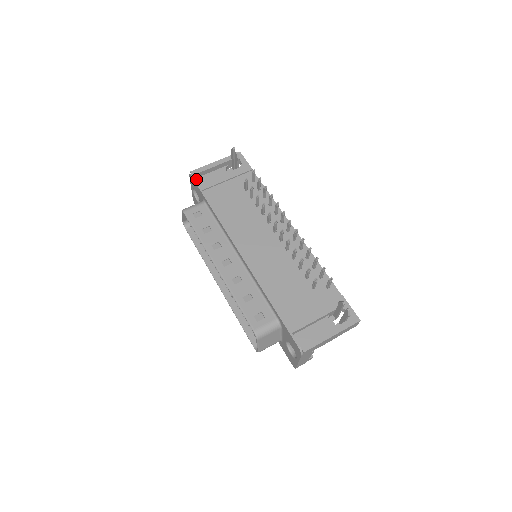
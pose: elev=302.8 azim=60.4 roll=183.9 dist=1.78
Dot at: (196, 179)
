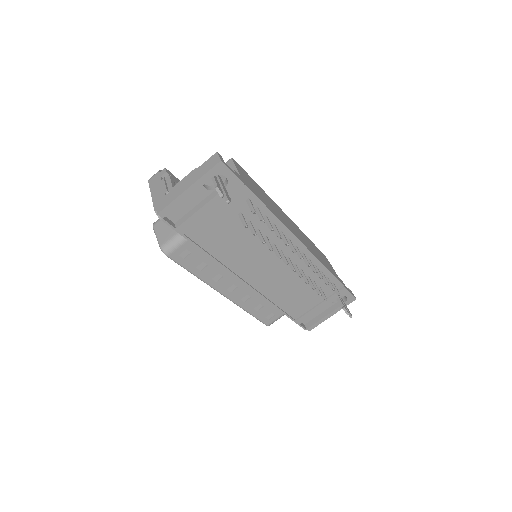
Dot at: occluded
